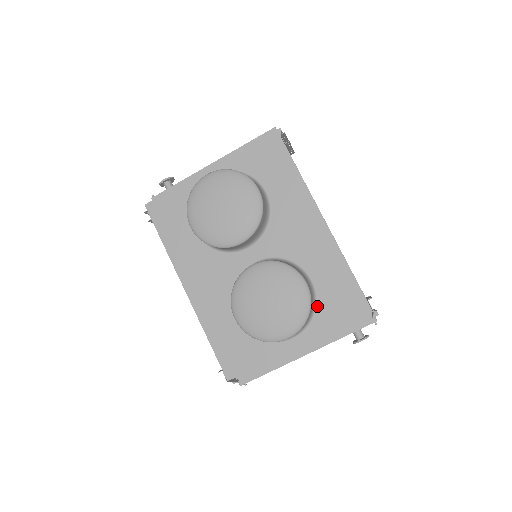
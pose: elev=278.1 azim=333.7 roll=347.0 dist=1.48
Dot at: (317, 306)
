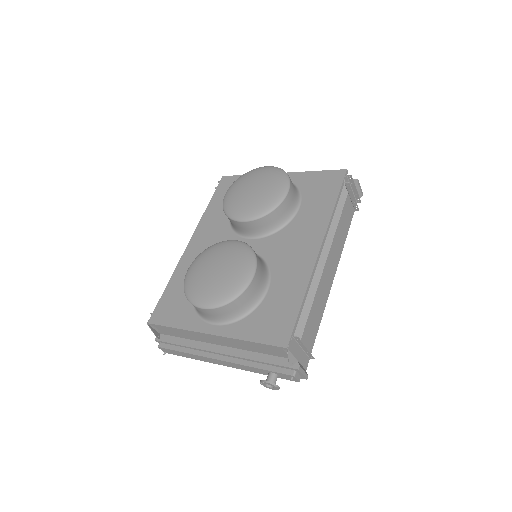
Dot at: (253, 312)
